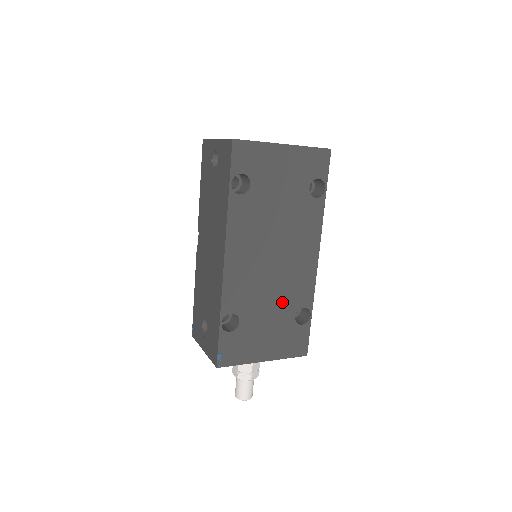
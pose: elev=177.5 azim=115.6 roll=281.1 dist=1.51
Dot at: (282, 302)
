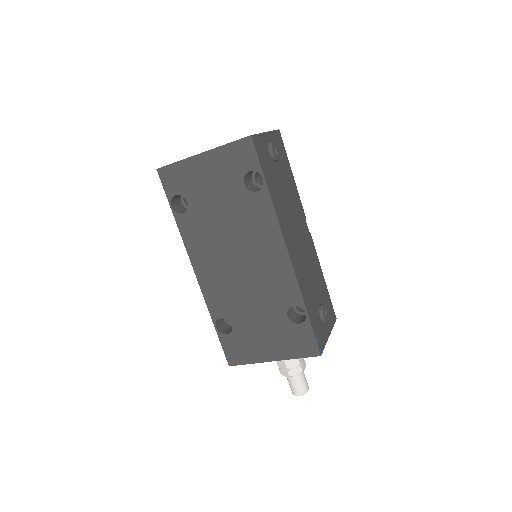
Dot at: (266, 303)
